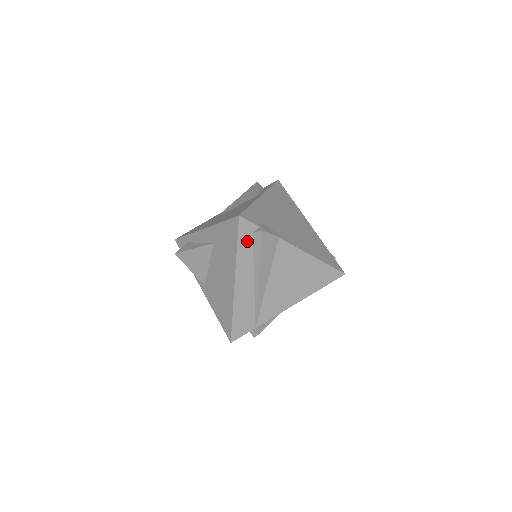
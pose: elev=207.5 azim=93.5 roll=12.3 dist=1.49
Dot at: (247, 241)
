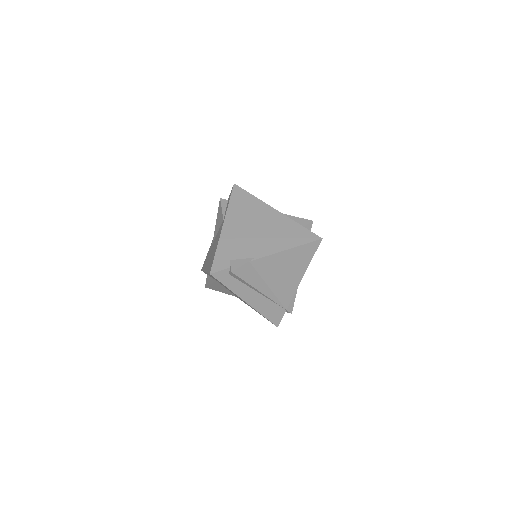
Dot at: (230, 280)
